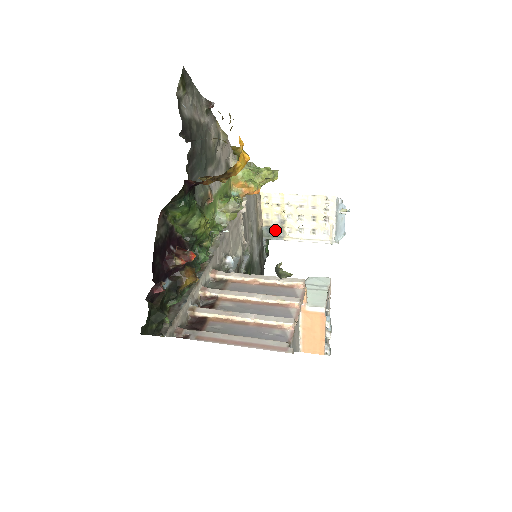
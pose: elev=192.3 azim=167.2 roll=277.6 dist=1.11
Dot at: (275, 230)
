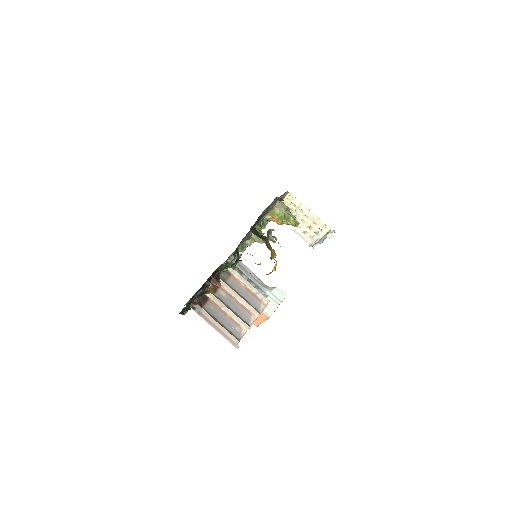
Dot at: occluded
